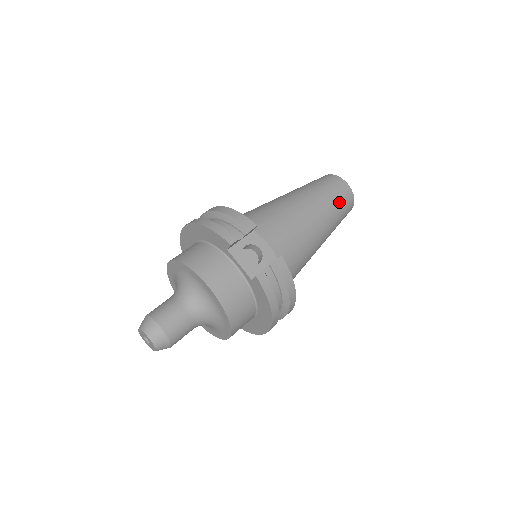
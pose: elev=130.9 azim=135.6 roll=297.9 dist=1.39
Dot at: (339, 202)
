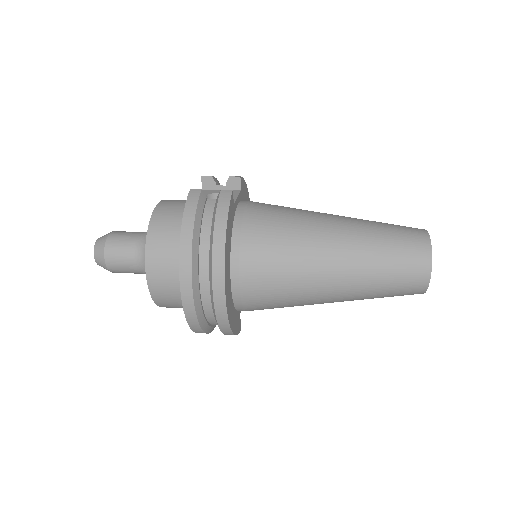
Dot at: (393, 235)
